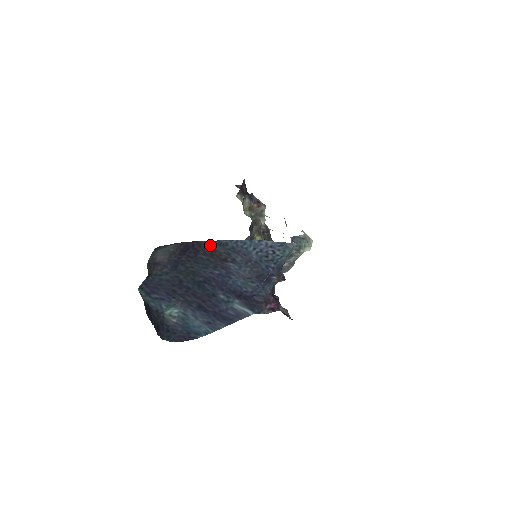
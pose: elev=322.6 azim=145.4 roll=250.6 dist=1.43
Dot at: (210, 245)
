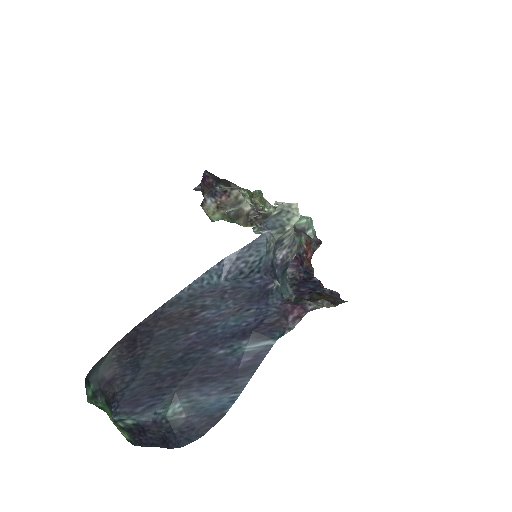
Dot at: (159, 315)
